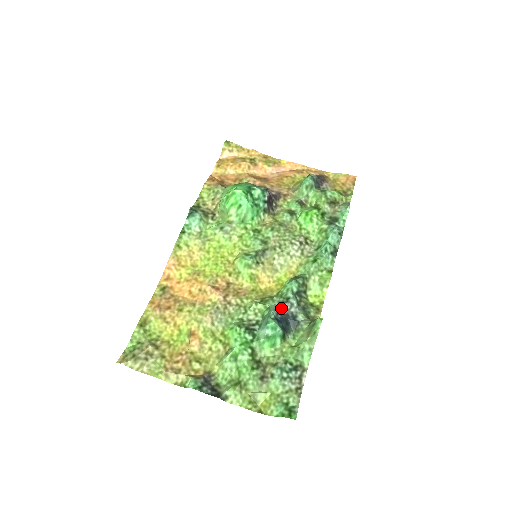
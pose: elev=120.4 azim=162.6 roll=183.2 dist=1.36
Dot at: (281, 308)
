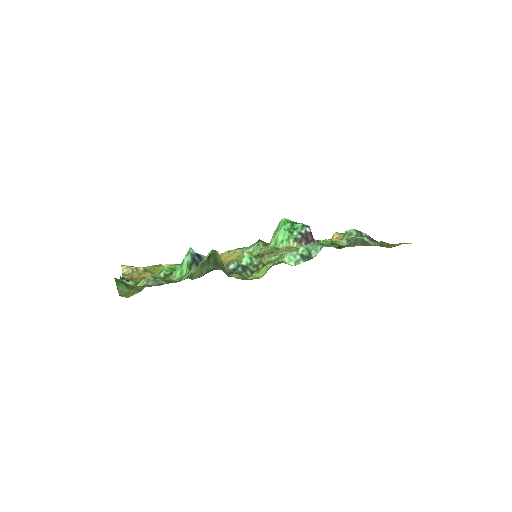
Dot at: occluded
